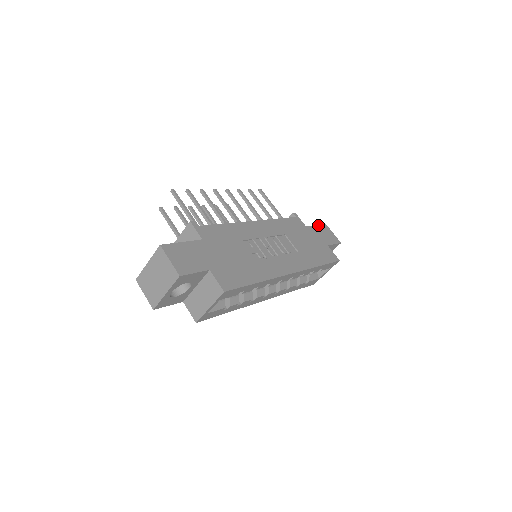
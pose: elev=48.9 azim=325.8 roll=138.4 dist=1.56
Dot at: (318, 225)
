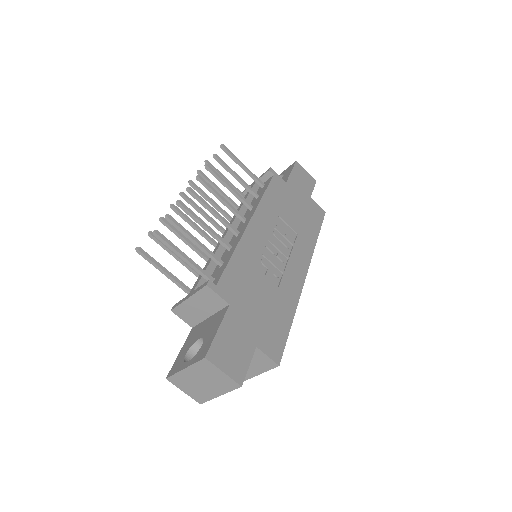
Dot at: (293, 170)
